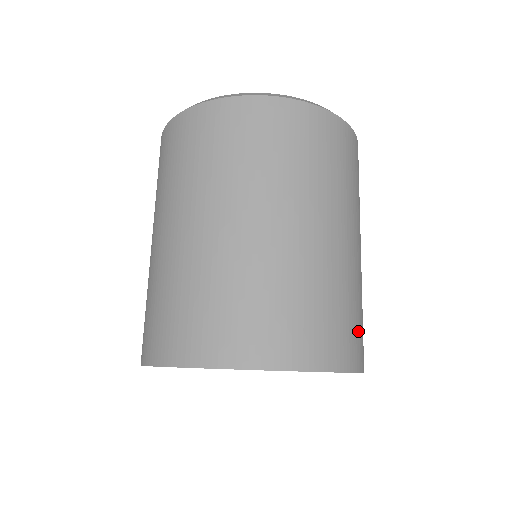
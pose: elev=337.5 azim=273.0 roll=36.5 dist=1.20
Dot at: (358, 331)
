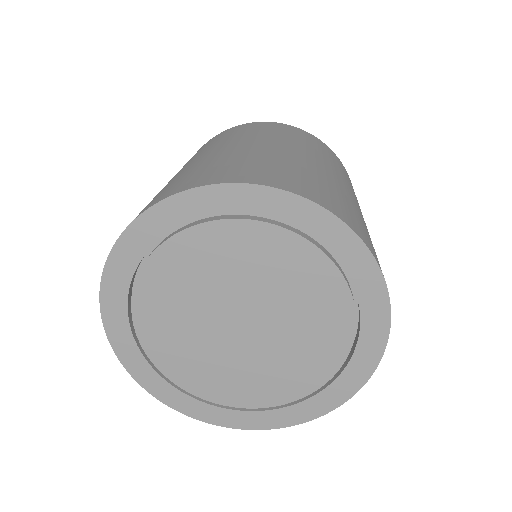
Dot at: (362, 228)
